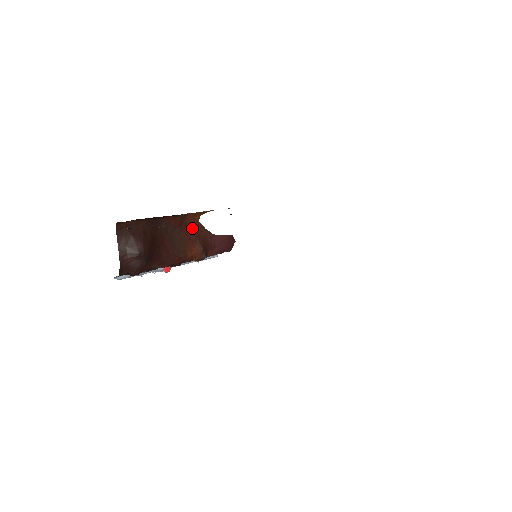
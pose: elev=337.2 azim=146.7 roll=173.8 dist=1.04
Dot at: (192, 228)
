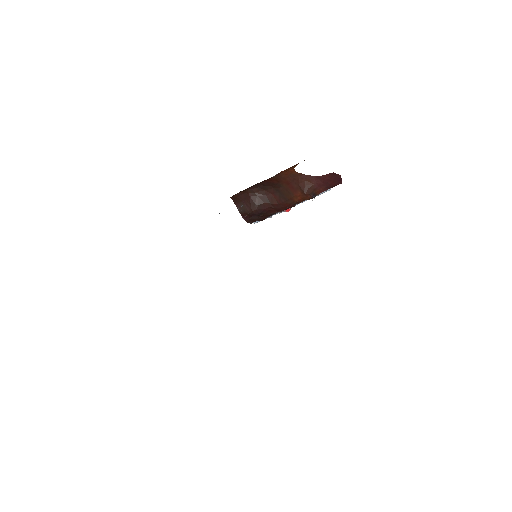
Dot at: (292, 178)
